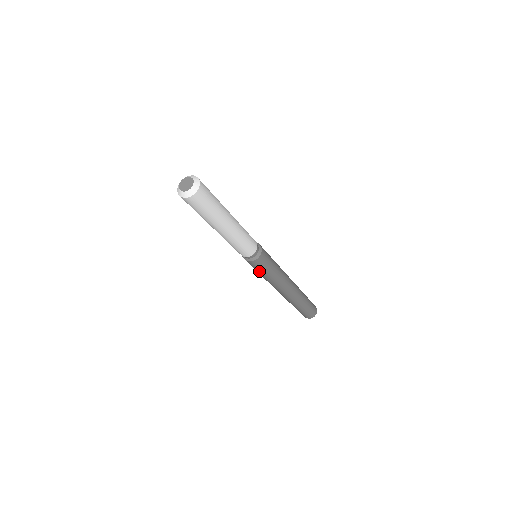
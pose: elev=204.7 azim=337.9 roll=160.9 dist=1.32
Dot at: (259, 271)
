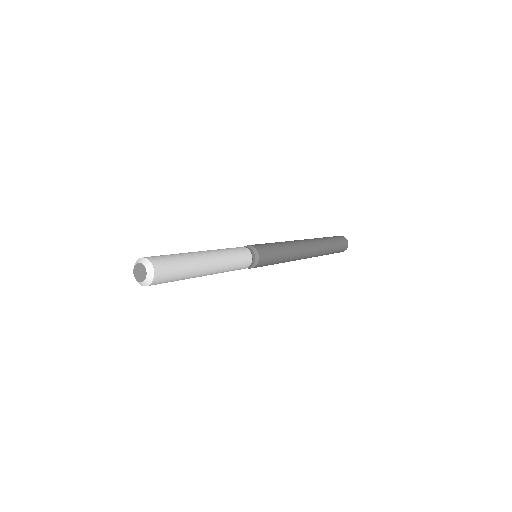
Dot at: occluded
